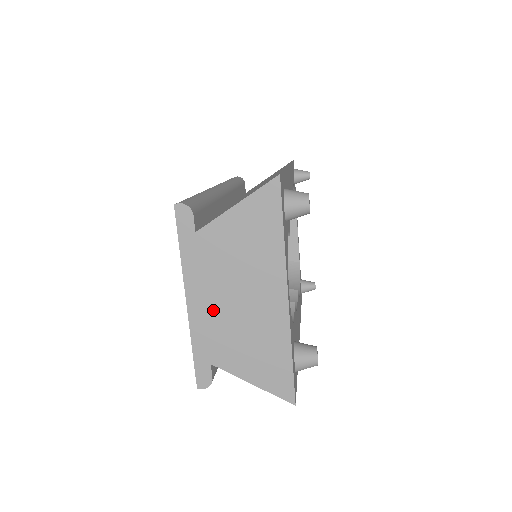
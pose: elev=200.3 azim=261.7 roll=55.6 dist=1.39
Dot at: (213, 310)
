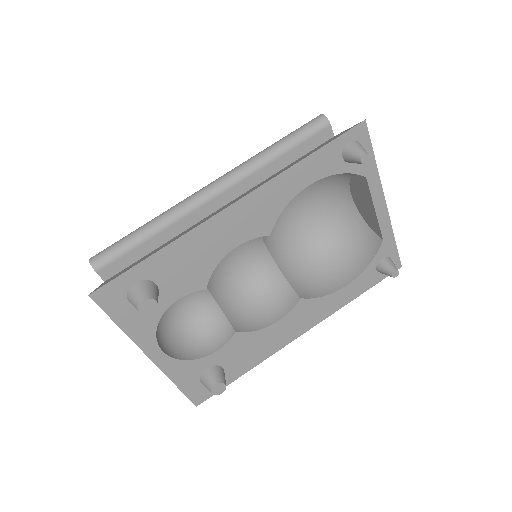
Dot at: occluded
